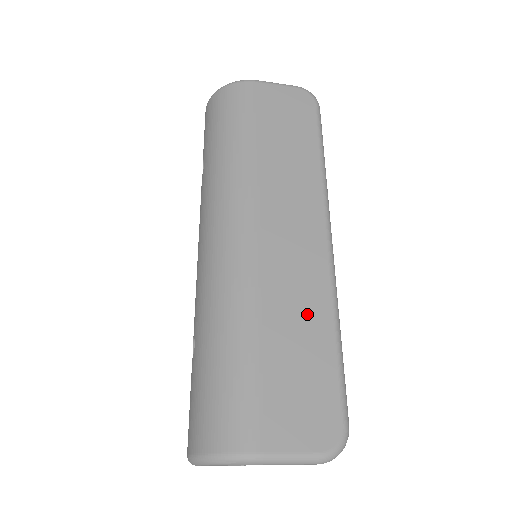
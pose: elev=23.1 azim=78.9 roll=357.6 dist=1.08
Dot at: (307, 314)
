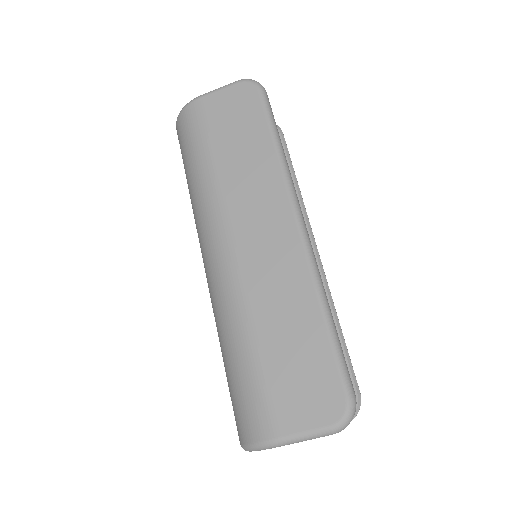
Dot at: (293, 306)
